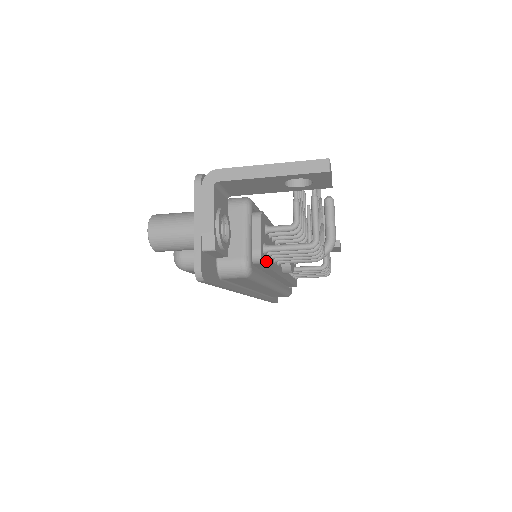
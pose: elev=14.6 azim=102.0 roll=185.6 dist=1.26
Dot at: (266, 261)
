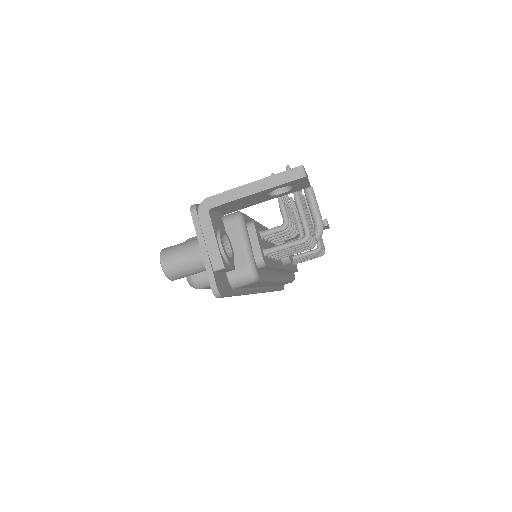
Dot at: (268, 262)
